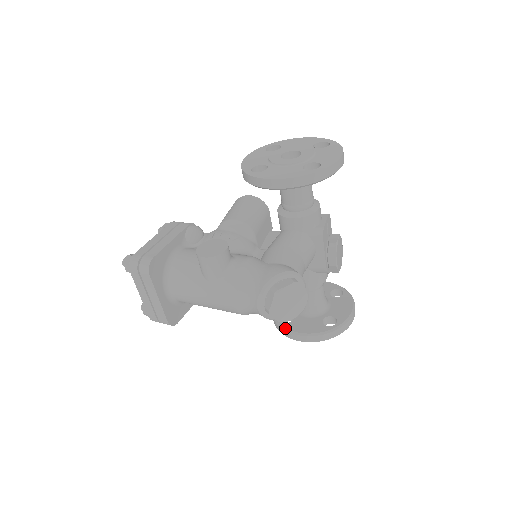
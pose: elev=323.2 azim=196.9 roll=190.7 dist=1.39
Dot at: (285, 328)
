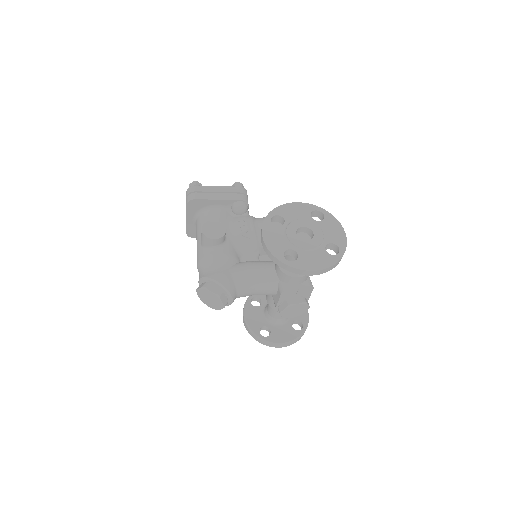
Dot at: (246, 304)
